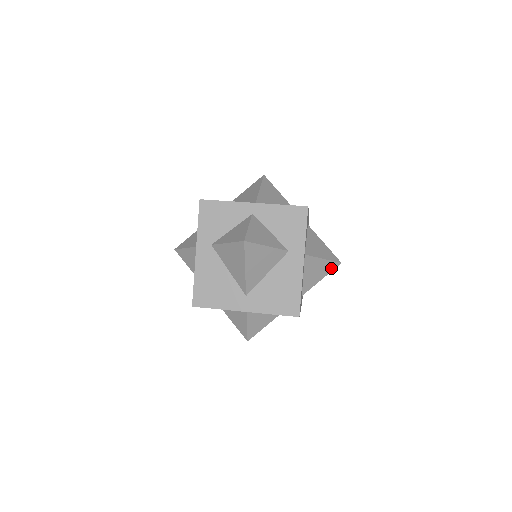
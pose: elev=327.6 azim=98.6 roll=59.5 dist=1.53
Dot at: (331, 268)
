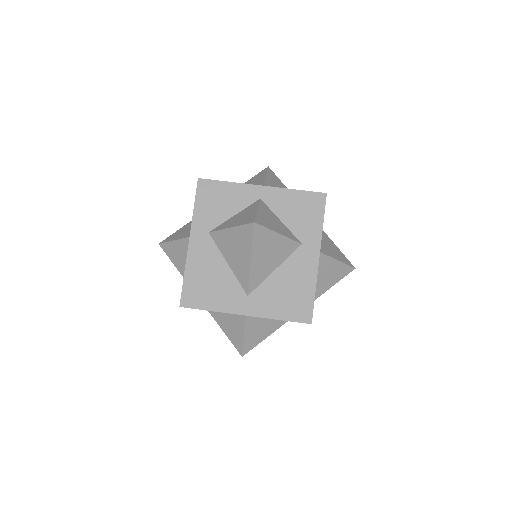
Dot at: (344, 273)
